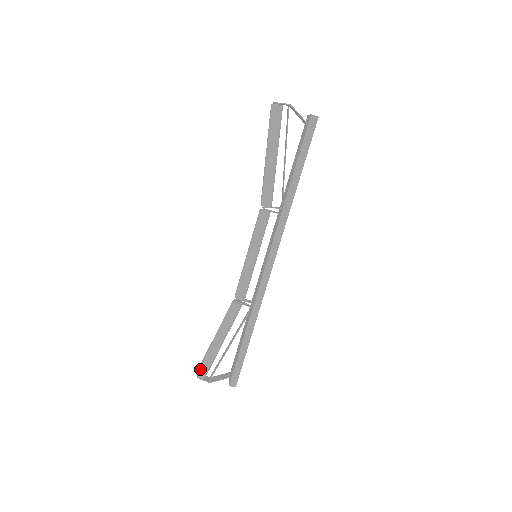
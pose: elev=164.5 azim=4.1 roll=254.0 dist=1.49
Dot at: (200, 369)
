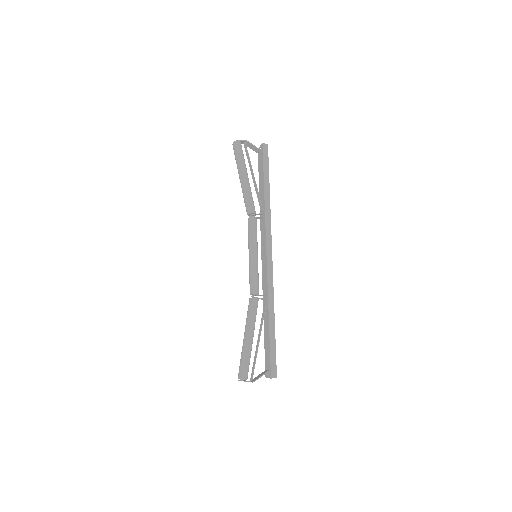
Dot at: (241, 371)
